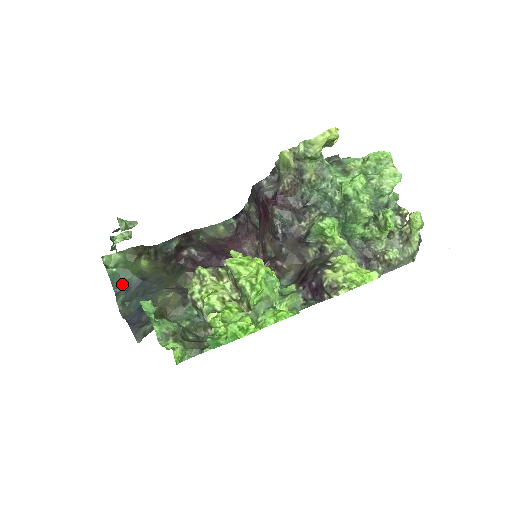
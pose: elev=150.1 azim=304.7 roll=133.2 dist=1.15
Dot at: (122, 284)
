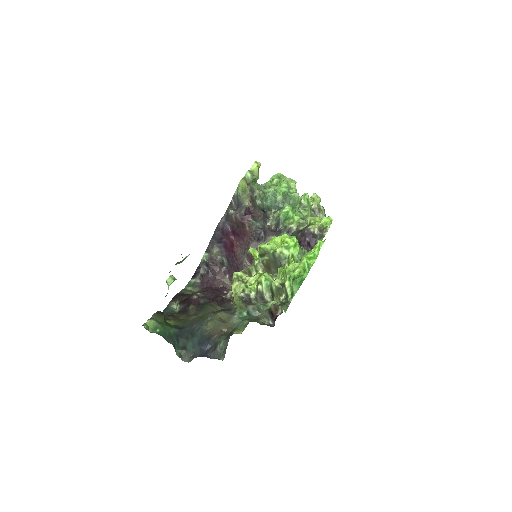
Dot at: (171, 337)
